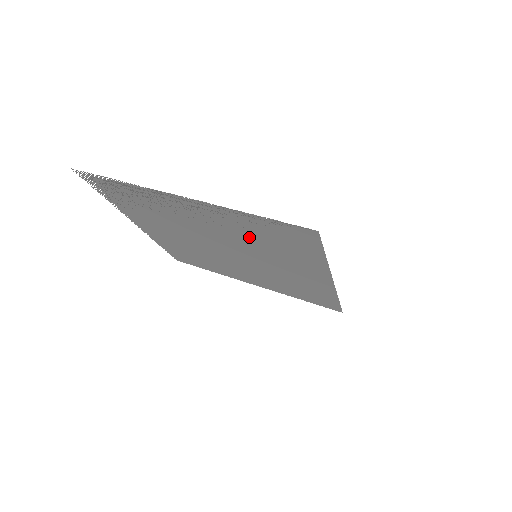
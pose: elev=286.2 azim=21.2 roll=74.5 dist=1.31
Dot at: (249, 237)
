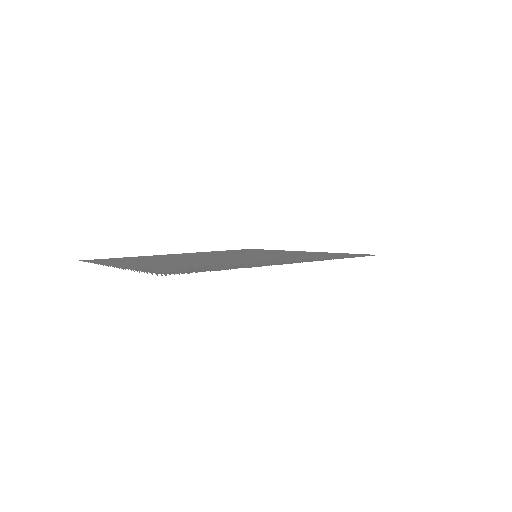
Dot at: (291, 257)
